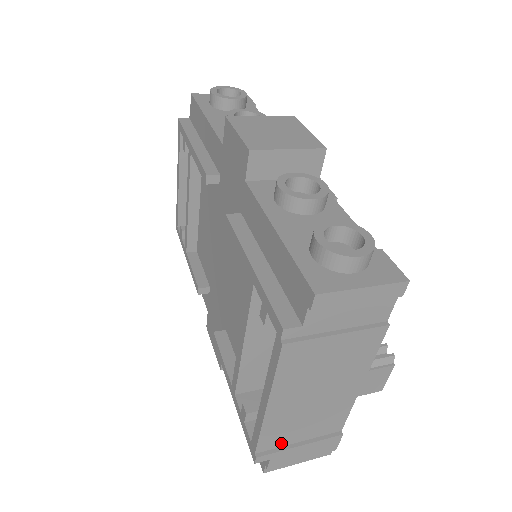
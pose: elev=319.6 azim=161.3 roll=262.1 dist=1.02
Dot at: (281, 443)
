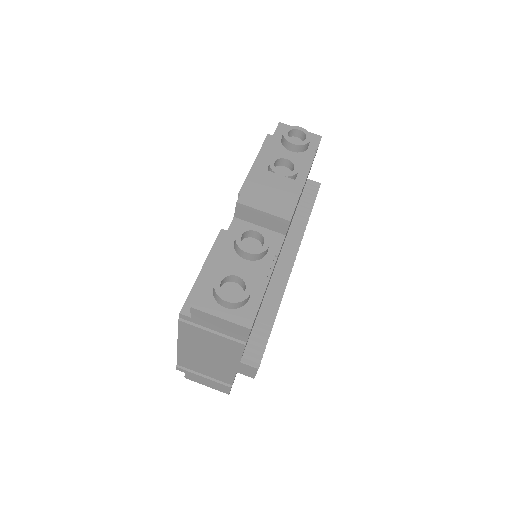
Dot at: (192, 368)
